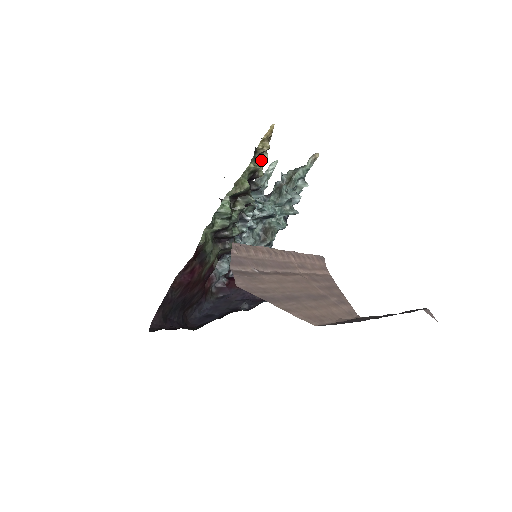
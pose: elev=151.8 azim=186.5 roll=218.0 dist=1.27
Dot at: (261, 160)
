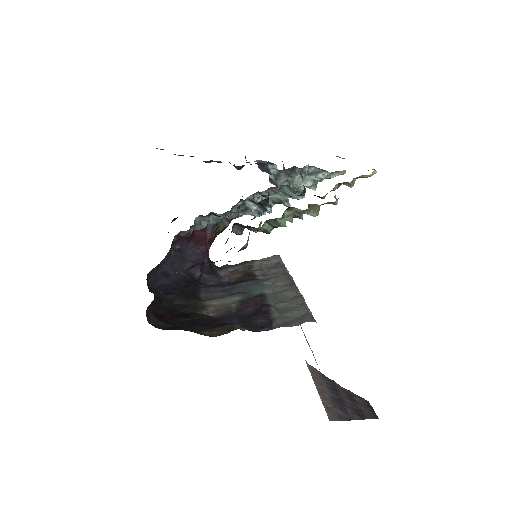
Dot at: (336, 186)
